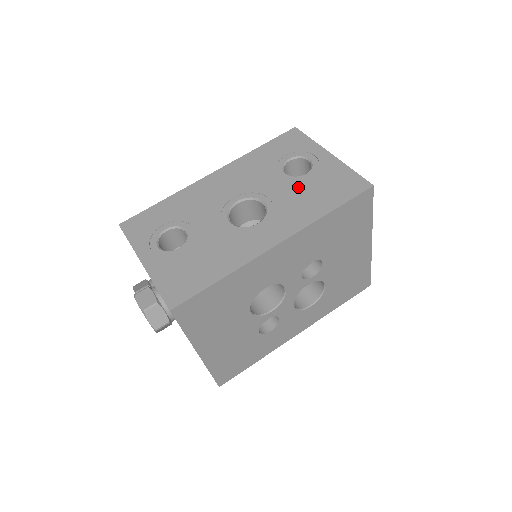
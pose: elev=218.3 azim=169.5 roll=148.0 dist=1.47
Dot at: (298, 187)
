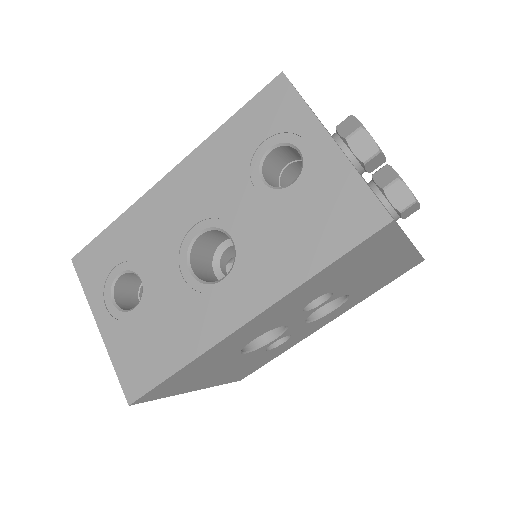
Dot at: (278, 213)
